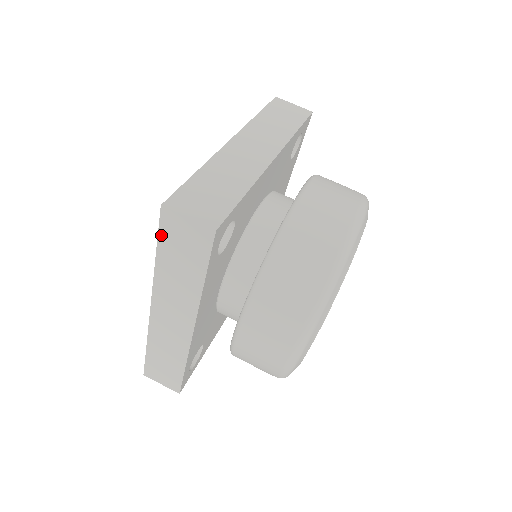
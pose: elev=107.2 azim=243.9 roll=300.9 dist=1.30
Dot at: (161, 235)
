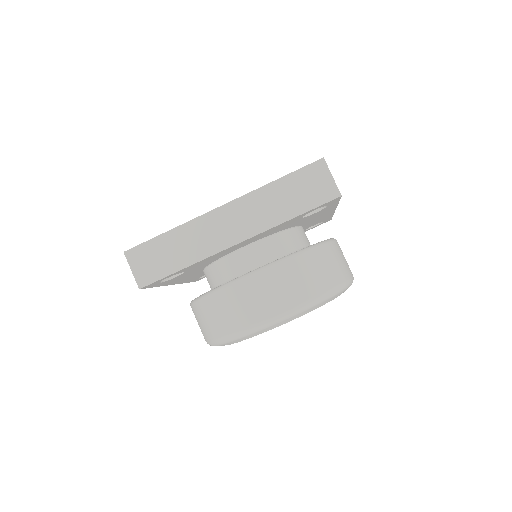
Dot at: occluded
